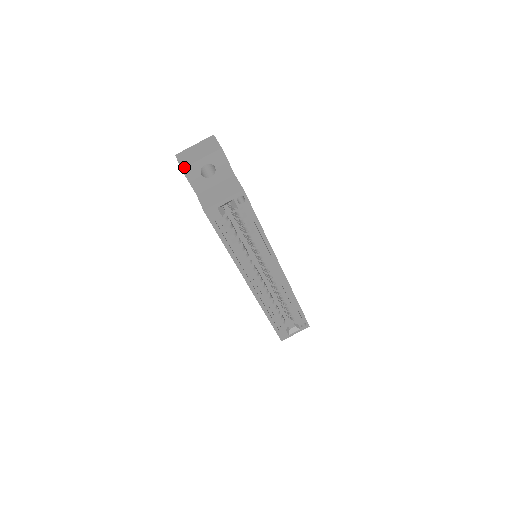
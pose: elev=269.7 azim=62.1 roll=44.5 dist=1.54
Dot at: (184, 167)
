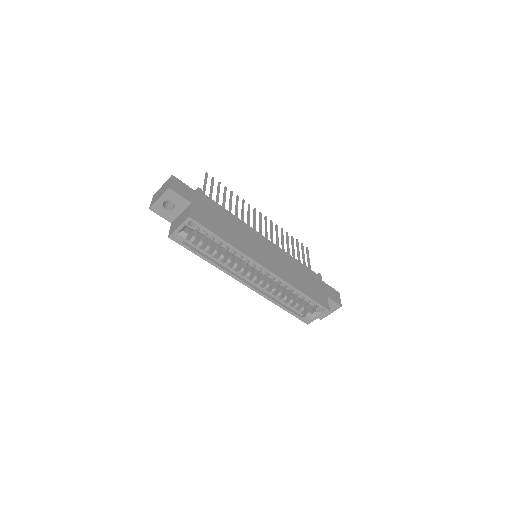
Dot at: (150, 207)
